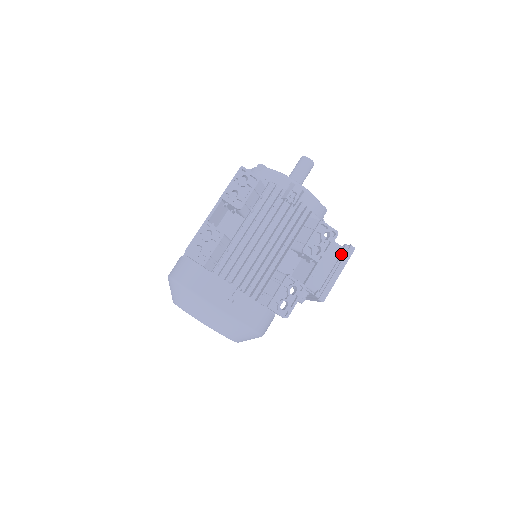
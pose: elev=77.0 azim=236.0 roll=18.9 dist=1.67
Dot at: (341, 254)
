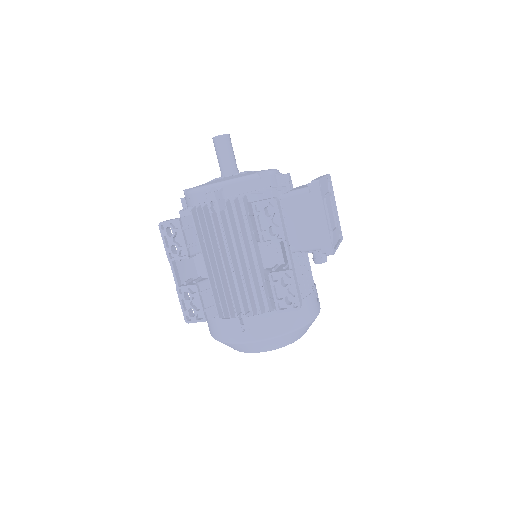
Dot at: (311, 197)
